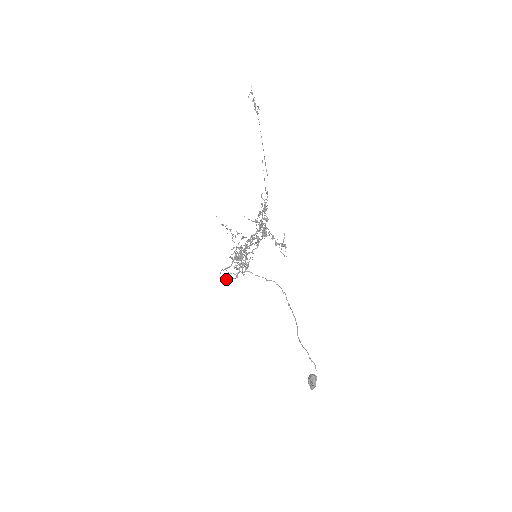
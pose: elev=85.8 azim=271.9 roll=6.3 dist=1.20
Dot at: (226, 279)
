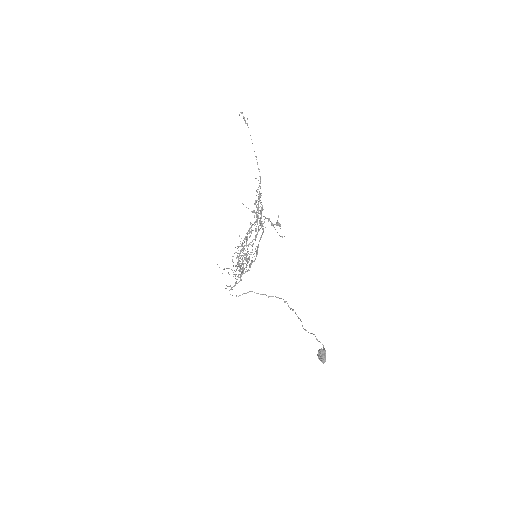
Dot at: occluded
